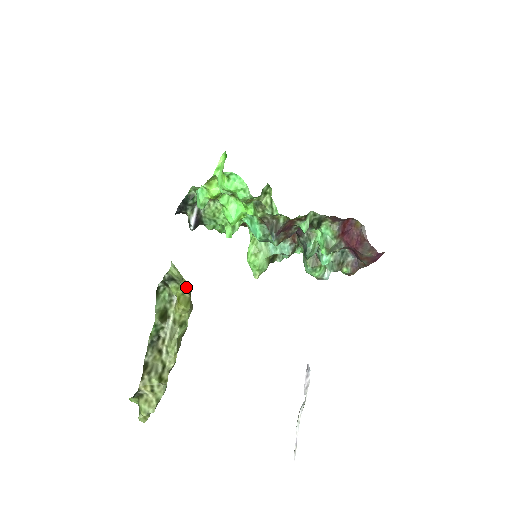
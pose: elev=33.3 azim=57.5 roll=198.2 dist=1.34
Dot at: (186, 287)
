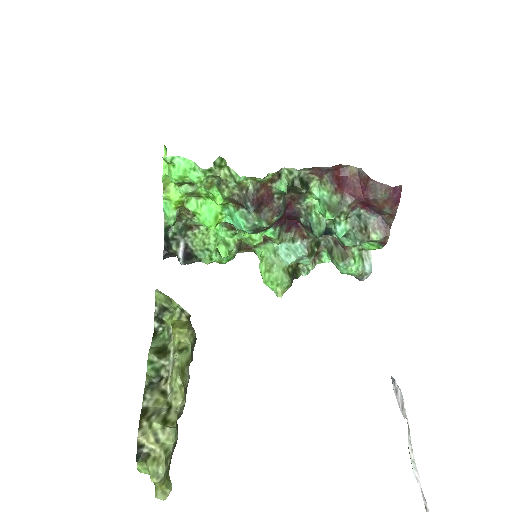
Dot at: (180, 311)
